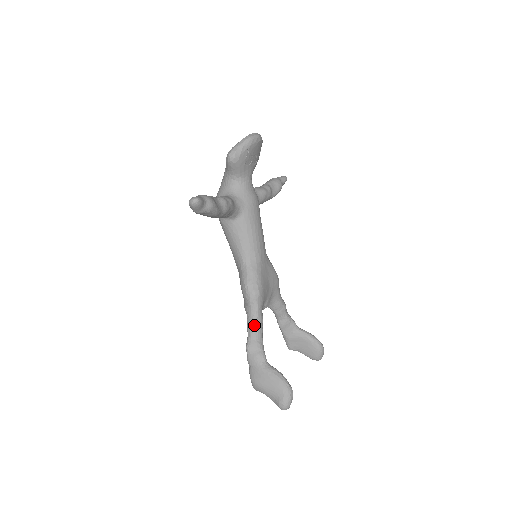
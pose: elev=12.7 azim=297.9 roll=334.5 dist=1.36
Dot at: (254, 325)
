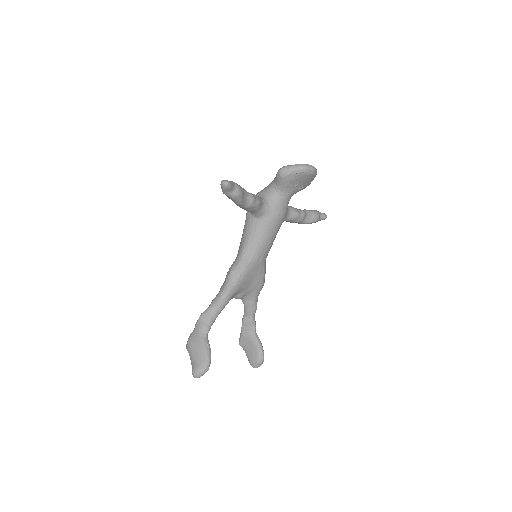
Dot at: (217, 303)
